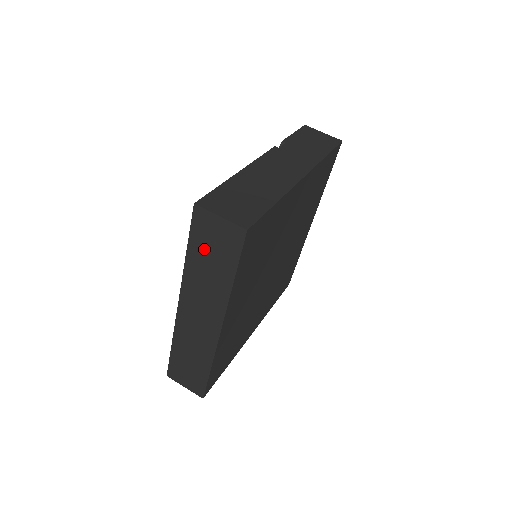
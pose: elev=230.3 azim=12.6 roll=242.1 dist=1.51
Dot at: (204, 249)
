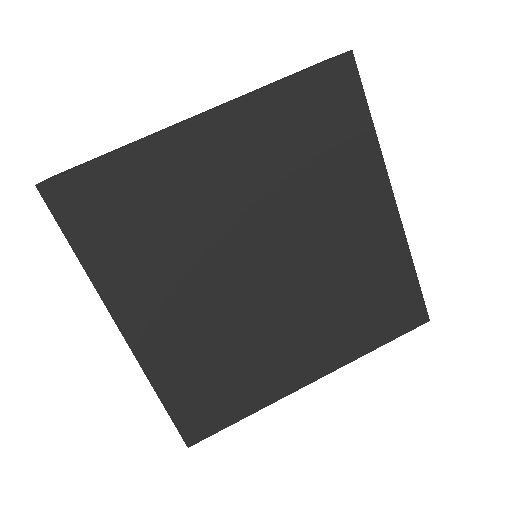
Dot at: occluded
